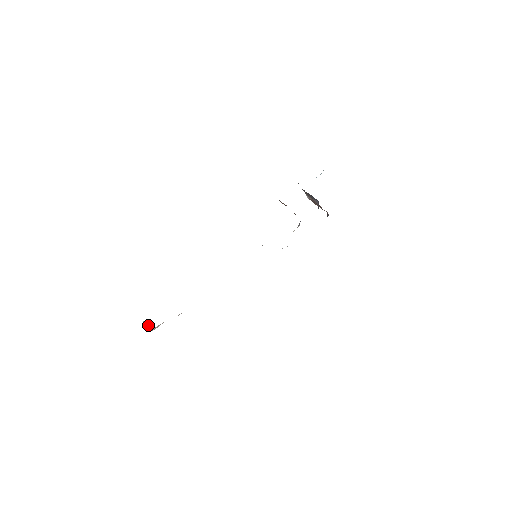
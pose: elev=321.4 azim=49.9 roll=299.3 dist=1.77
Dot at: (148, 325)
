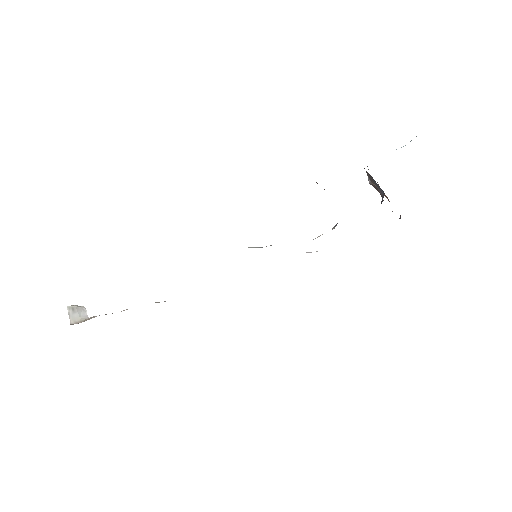
Dot at: (74, 313)
